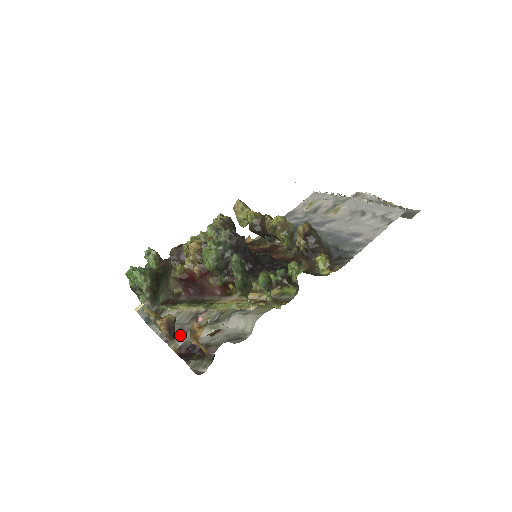
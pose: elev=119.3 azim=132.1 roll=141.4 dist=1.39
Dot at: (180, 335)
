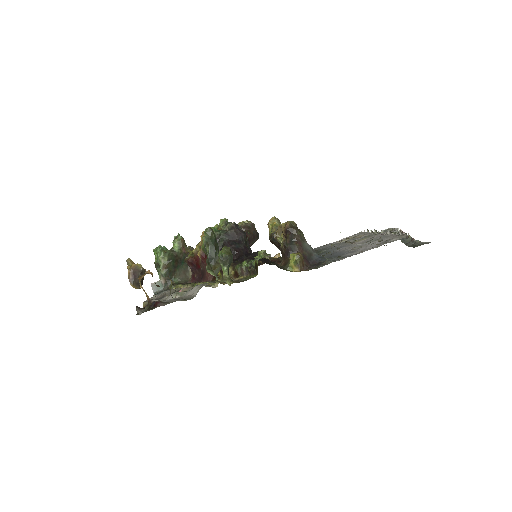
Dot at: (158, 299)
